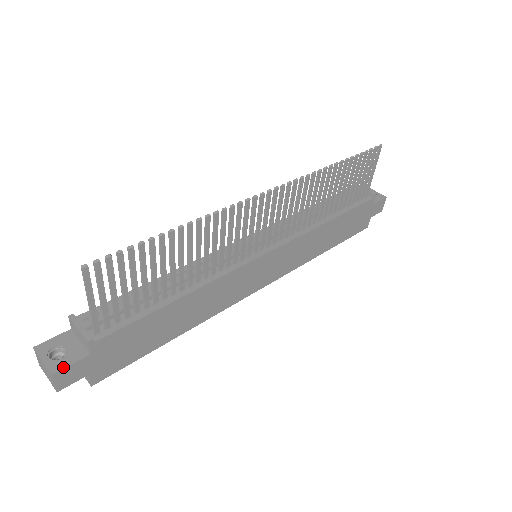
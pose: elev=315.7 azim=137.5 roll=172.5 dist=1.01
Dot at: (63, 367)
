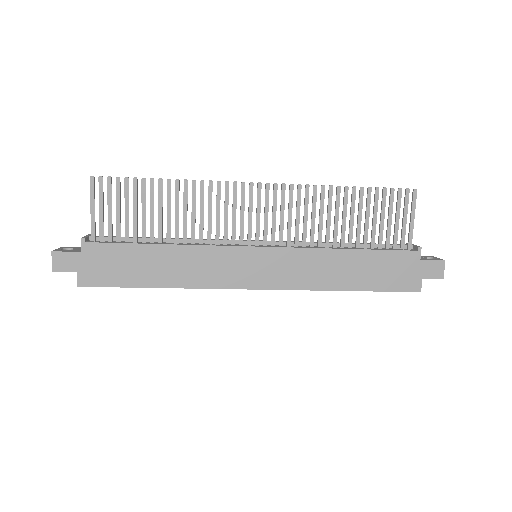
Dot at: (61, 251)
